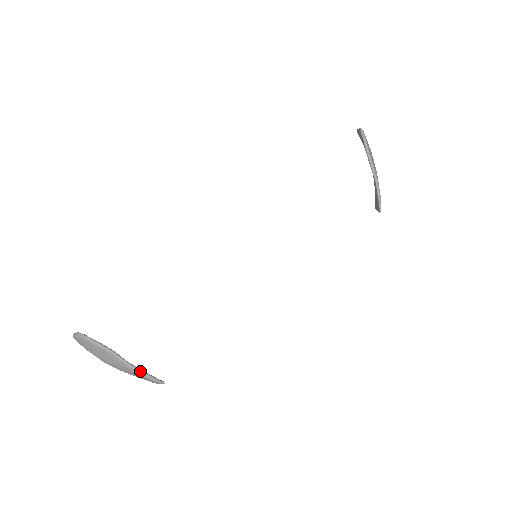
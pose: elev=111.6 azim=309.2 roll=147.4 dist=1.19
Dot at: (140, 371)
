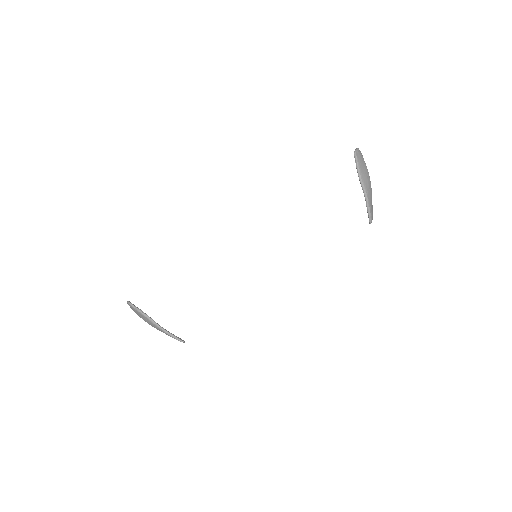
Dot at: (166, 332)
